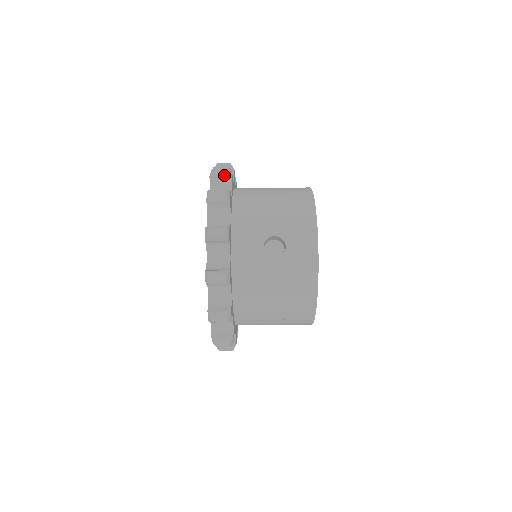
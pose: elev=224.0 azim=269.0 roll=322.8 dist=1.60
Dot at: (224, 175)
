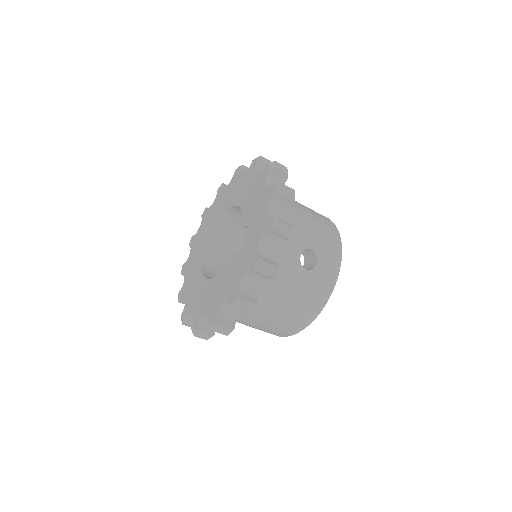
Dot at: (283, 173)
